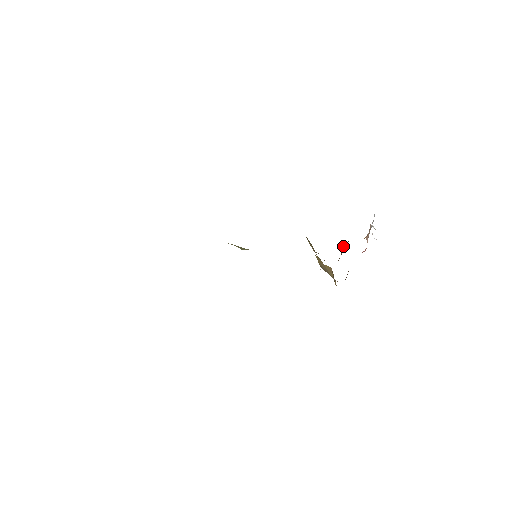
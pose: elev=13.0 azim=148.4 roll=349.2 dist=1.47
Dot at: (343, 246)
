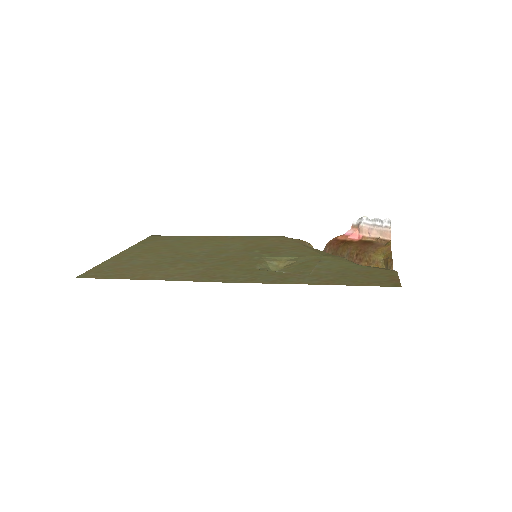
Dot at: (366, 254)
